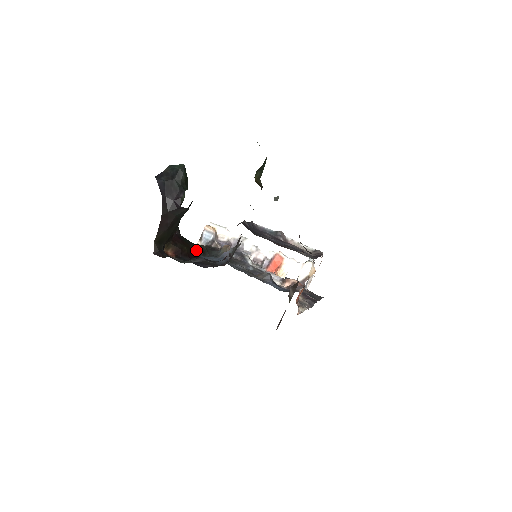
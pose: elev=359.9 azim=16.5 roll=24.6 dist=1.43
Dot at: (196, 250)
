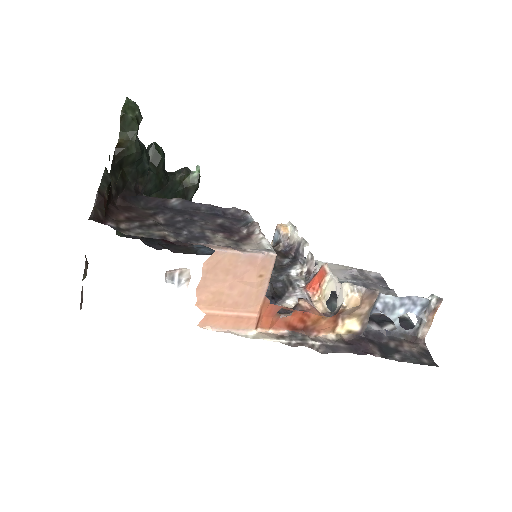
Dot at: occluded
